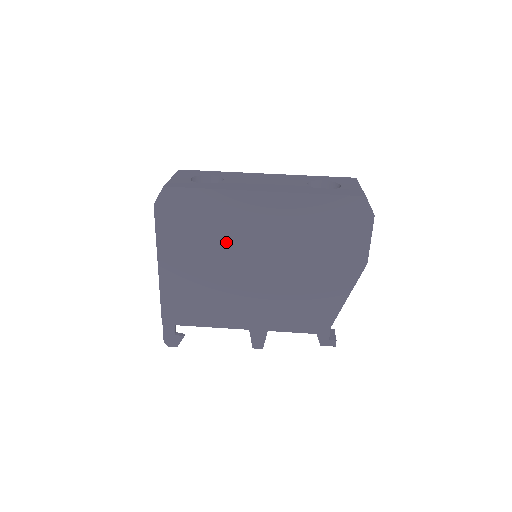
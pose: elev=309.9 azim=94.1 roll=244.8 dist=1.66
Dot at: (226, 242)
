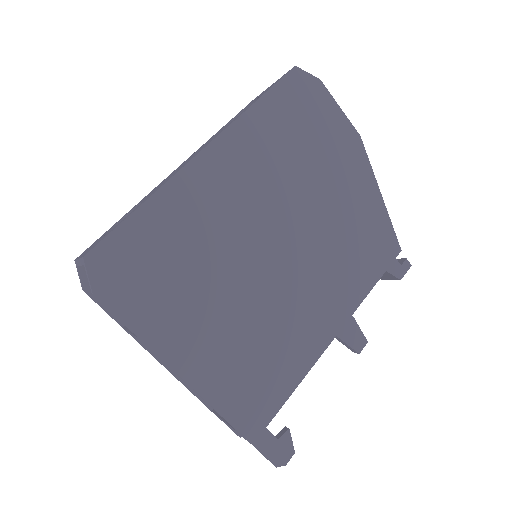
Dot at: (221, 253)
